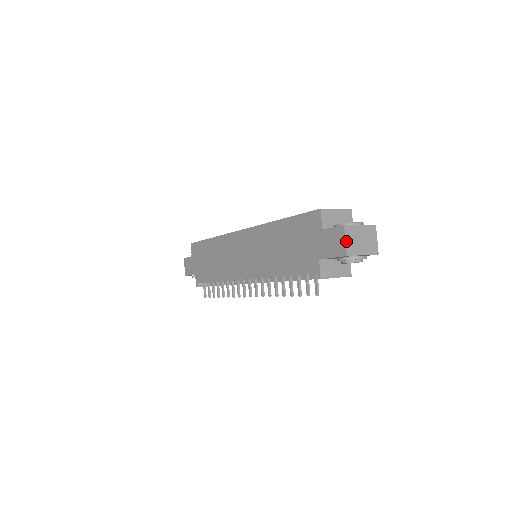
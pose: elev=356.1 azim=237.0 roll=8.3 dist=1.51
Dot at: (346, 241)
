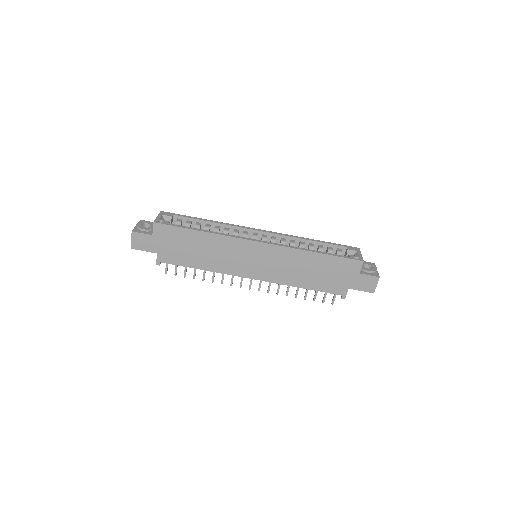
Dot at: occluded
